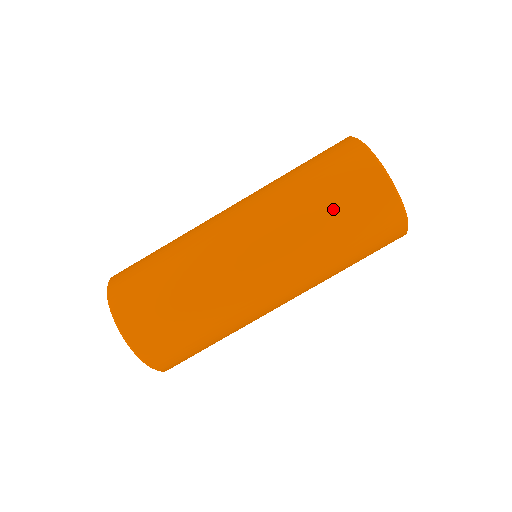
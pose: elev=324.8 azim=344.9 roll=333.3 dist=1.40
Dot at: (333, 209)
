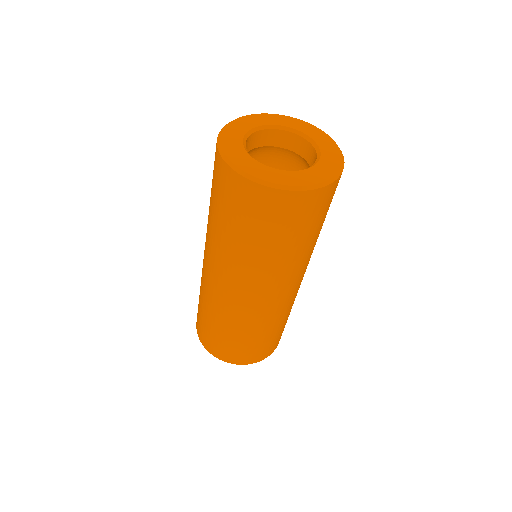
Dot at: (225, 219)
